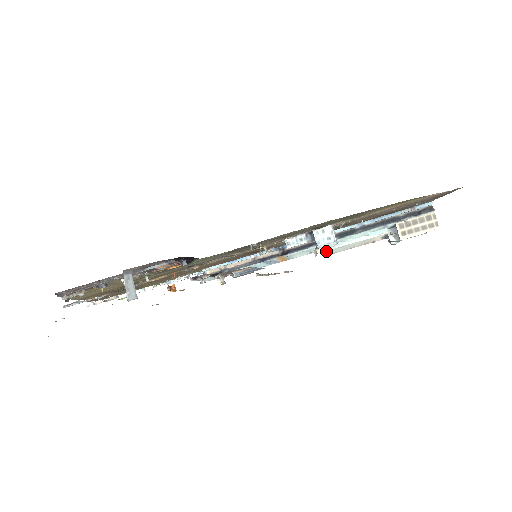
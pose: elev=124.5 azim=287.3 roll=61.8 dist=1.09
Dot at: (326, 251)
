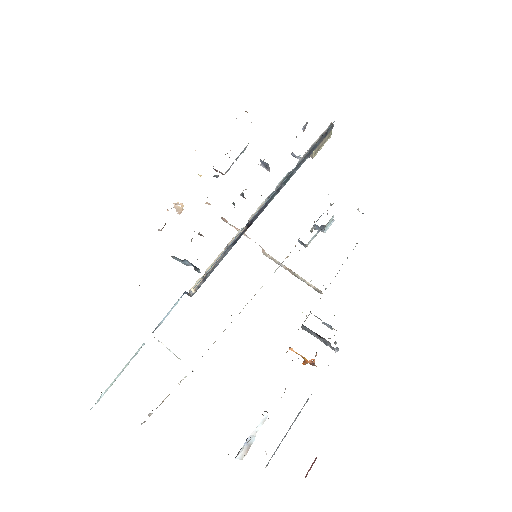
Dot at: occluded
